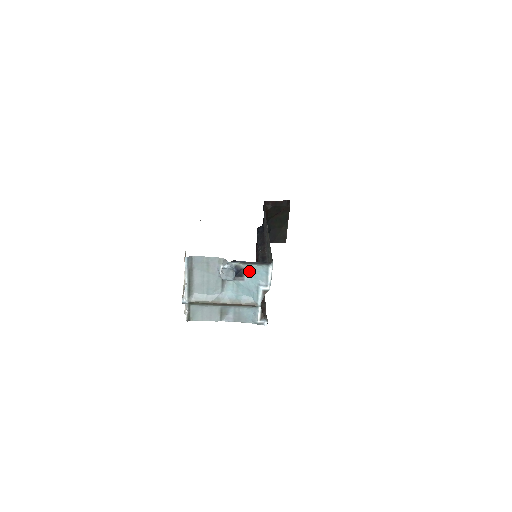
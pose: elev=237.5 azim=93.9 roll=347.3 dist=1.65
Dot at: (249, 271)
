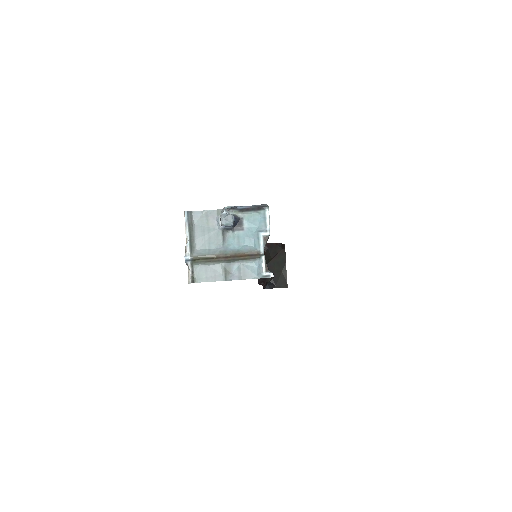
Dot at: (247, 220)
